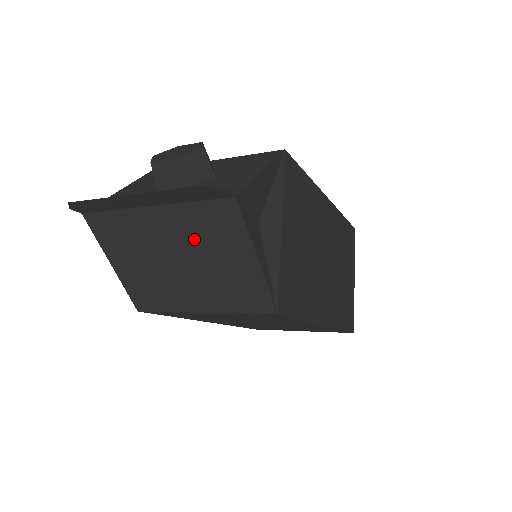
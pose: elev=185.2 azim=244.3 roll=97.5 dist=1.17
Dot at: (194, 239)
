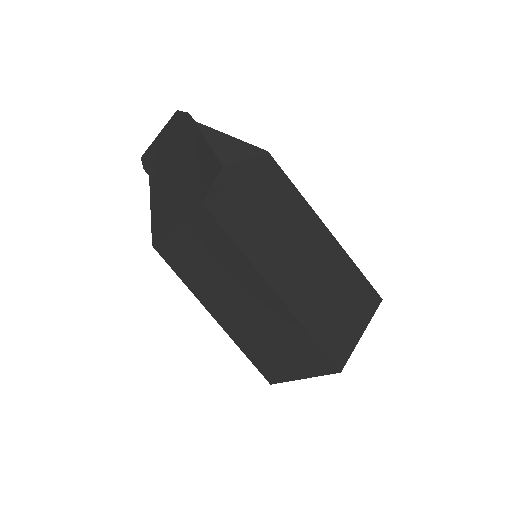
Dot at: (180, 163)
